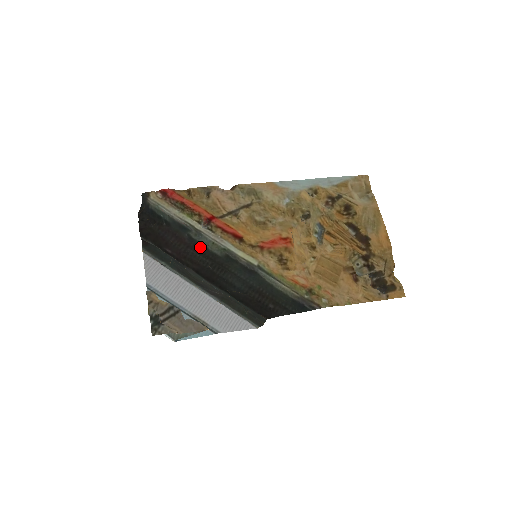
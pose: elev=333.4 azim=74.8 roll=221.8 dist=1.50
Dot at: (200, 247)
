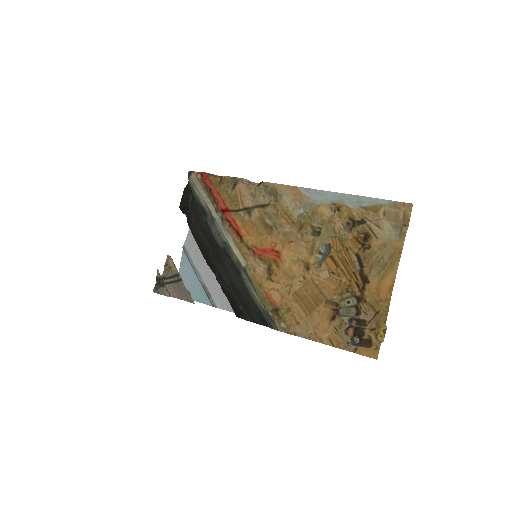
Dot at: (210, 233)
